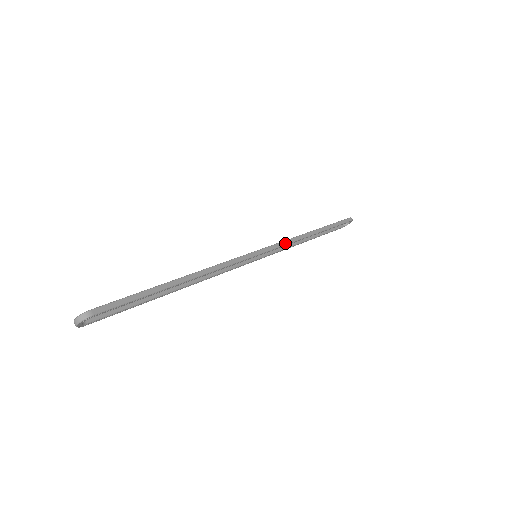
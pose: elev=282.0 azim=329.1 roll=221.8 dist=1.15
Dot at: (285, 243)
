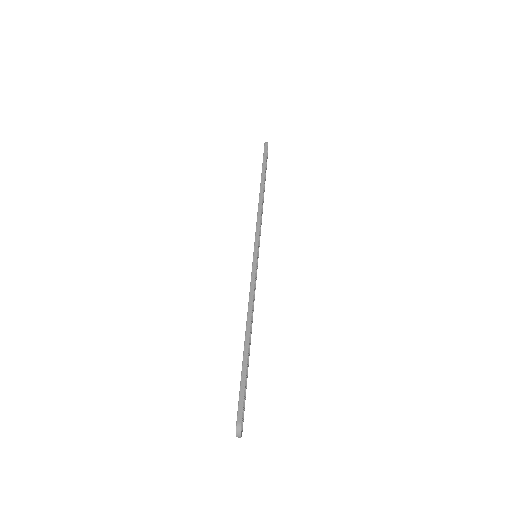
Dot at: (259, 224)
